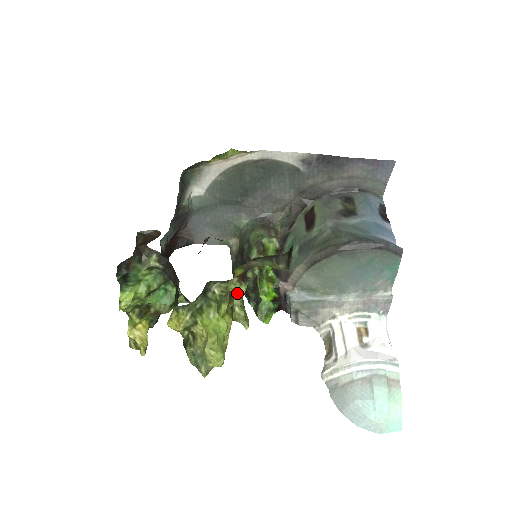
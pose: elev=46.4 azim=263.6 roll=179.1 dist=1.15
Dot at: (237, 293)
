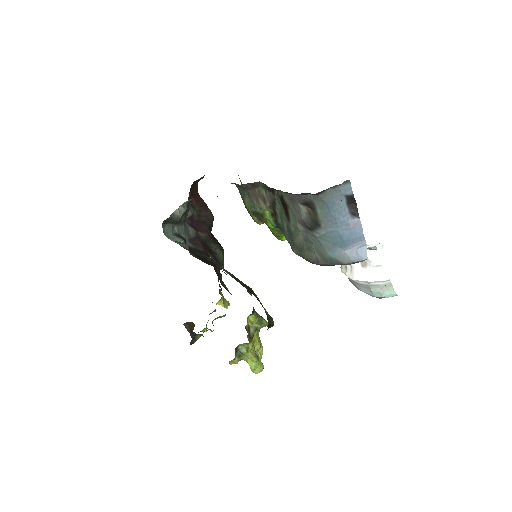
Dot at: (254, 322)
